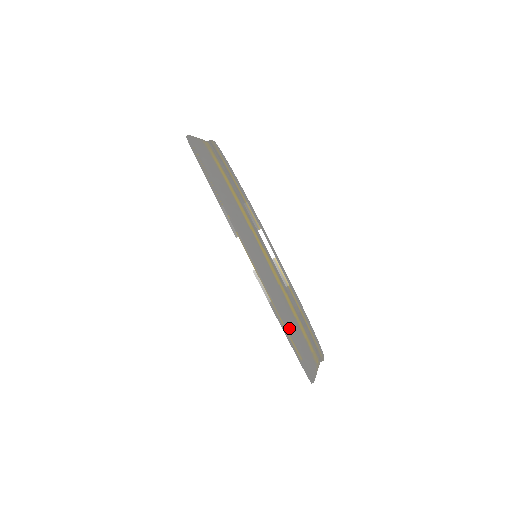
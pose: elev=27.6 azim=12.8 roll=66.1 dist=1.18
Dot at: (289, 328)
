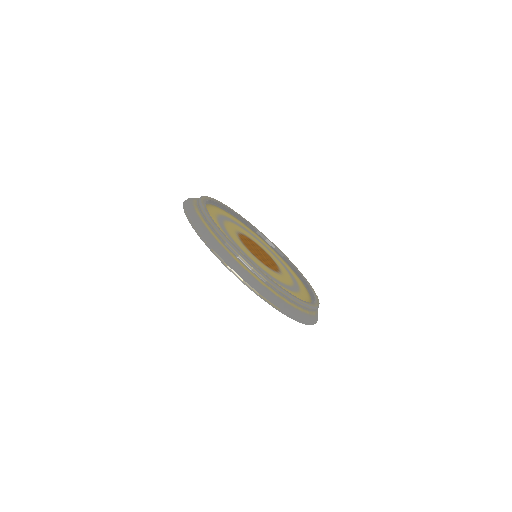
Dot at: (261, 293)
